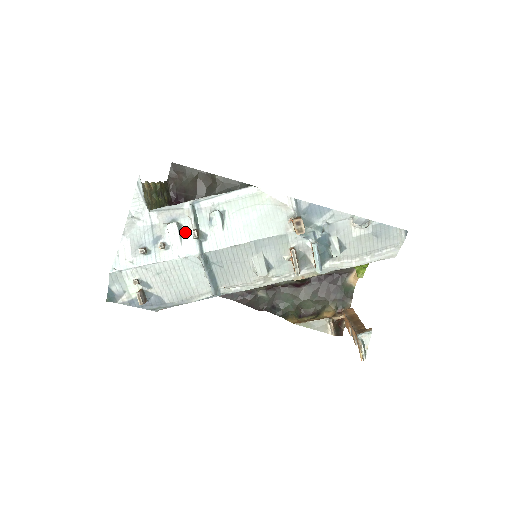
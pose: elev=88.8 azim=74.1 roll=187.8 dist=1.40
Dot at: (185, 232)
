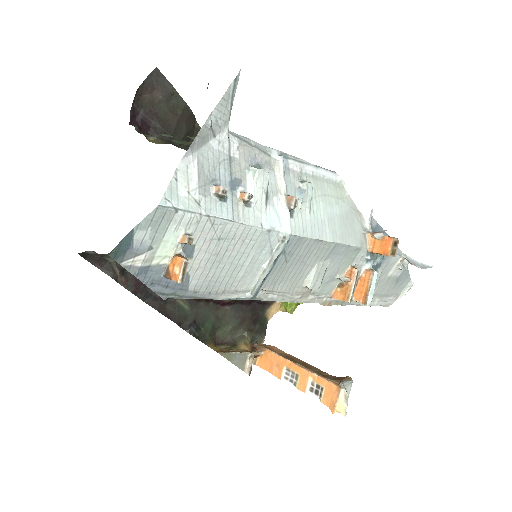
Dot at: (271, 192)
